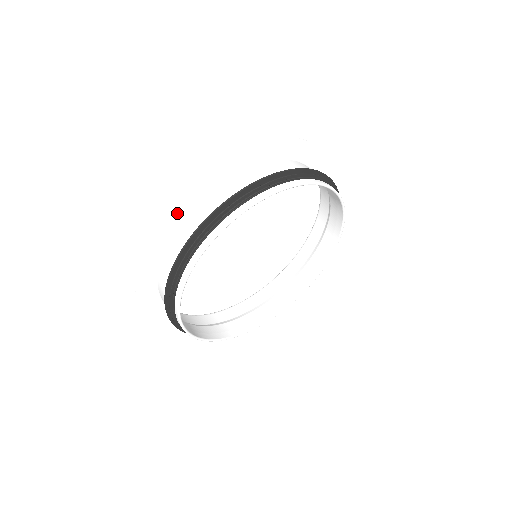
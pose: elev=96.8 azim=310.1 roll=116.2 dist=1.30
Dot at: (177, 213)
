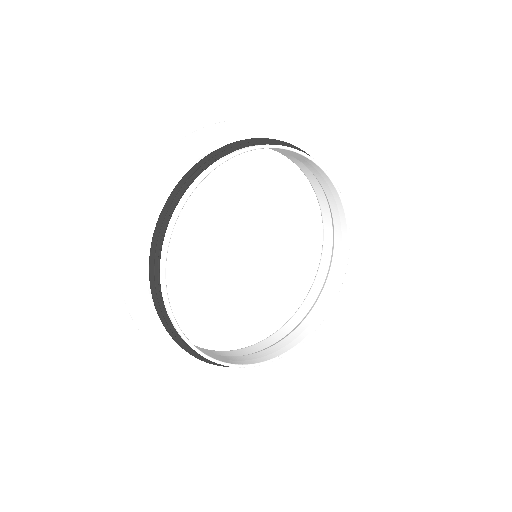
Dot at: (156, 193)
